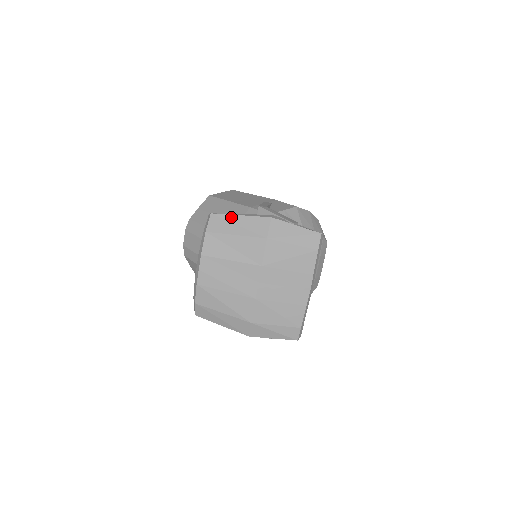
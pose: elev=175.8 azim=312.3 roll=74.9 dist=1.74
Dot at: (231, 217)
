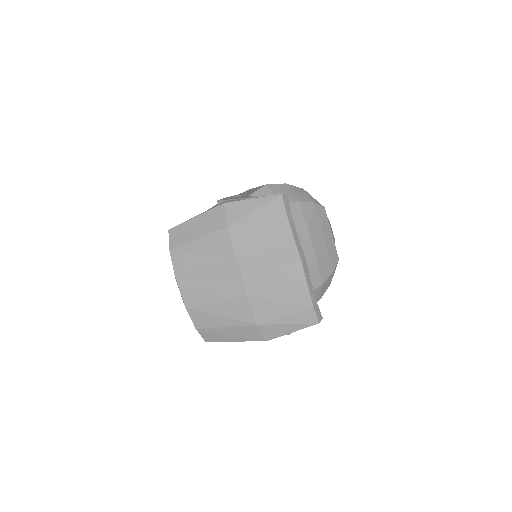
Dot at: (187, 223)
